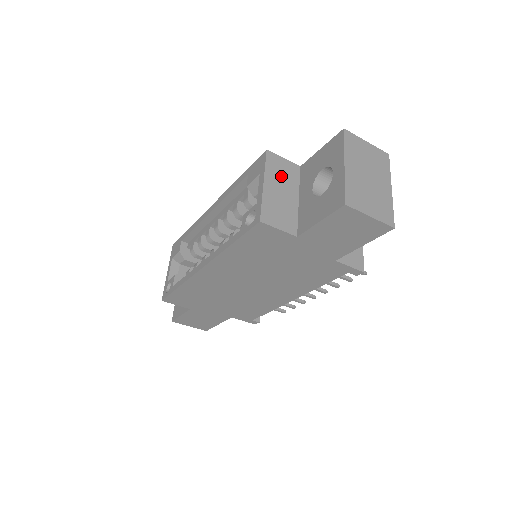
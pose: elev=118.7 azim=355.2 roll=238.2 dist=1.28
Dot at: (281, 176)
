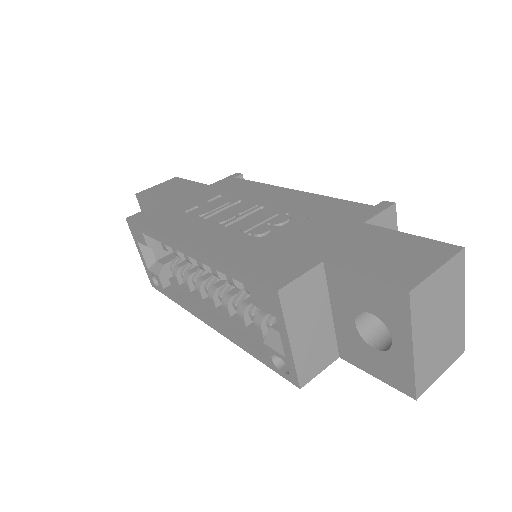
Dot at: (305, 307)
